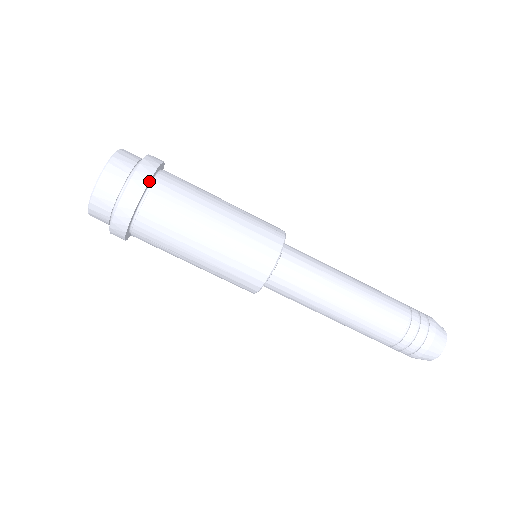
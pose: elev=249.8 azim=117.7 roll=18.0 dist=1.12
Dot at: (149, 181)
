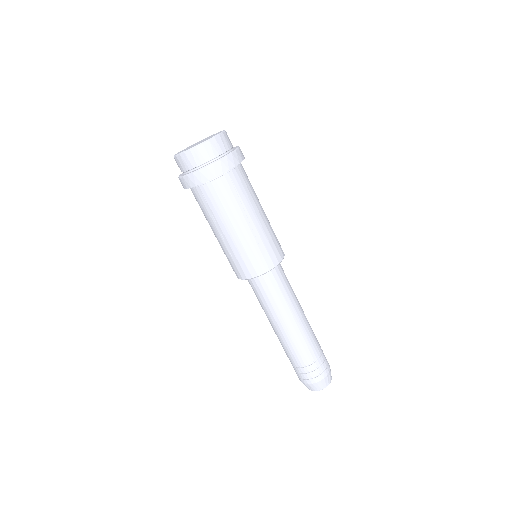
Dot at: occluded
